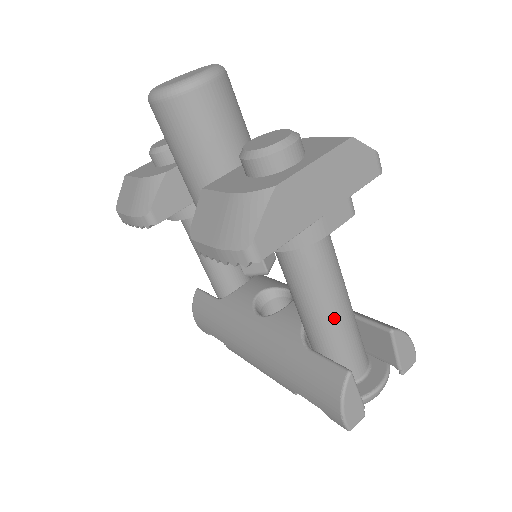
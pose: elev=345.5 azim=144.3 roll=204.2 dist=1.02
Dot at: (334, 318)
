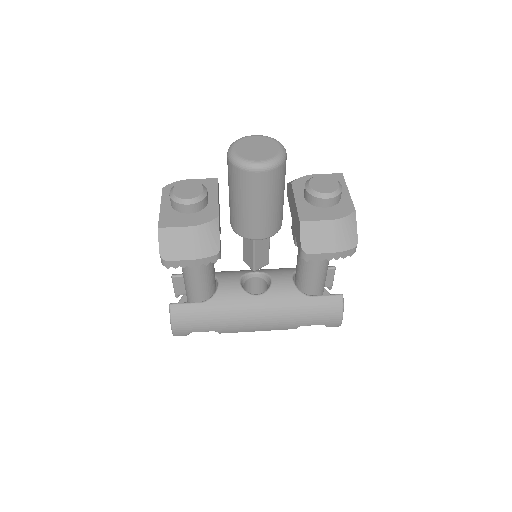
Dot at: occluded
